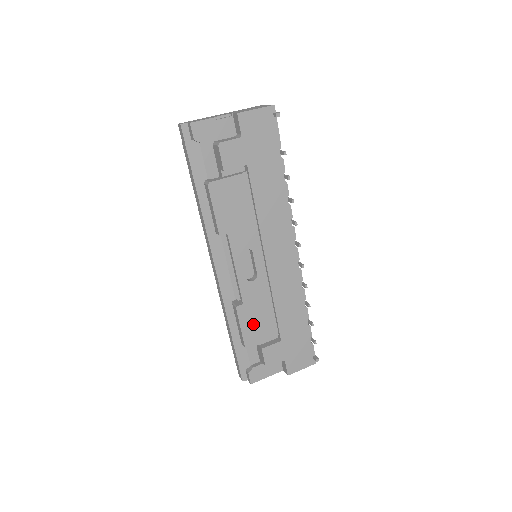
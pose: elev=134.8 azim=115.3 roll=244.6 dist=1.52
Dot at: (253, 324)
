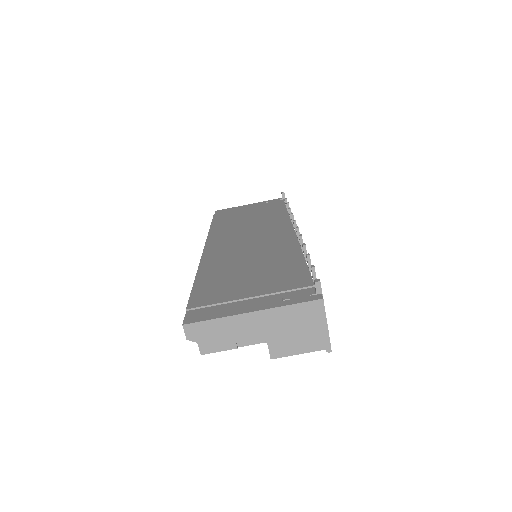
Dot at: occluded
